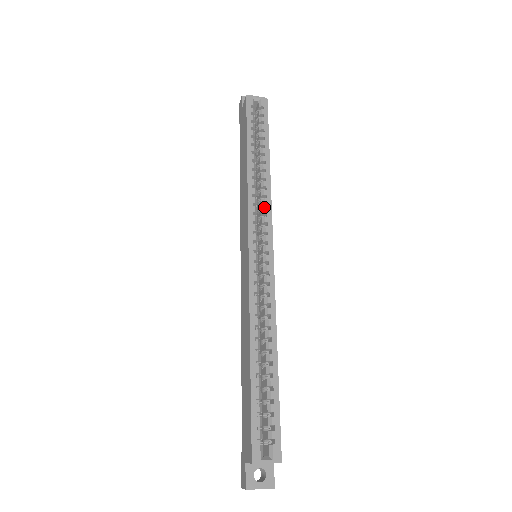
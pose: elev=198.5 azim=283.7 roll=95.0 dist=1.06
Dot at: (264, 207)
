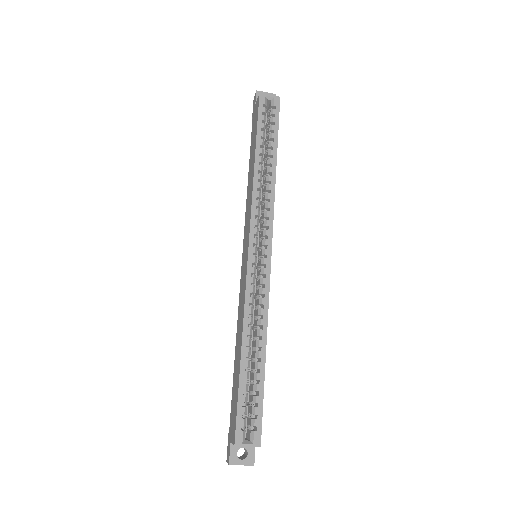
Dot at: (267, 211)
